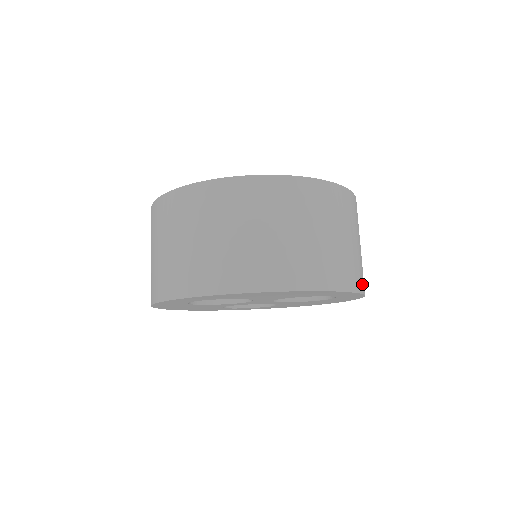
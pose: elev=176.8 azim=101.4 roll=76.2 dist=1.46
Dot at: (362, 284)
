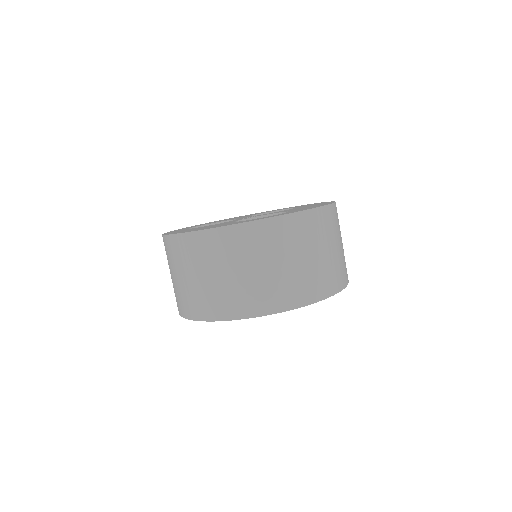
Dot at: (288, 301)
